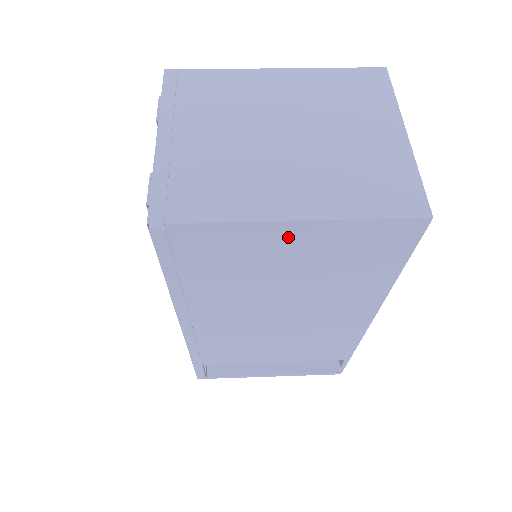
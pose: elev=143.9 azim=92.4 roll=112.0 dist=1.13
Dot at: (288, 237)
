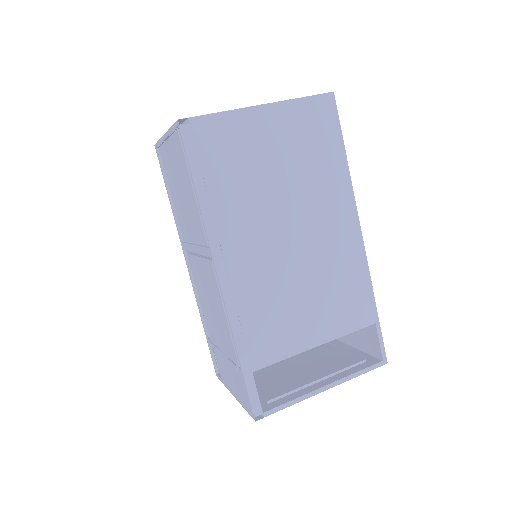
Dot at: (264, 122)
